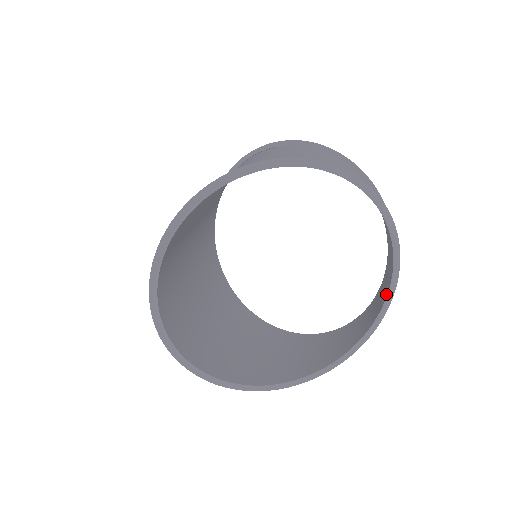
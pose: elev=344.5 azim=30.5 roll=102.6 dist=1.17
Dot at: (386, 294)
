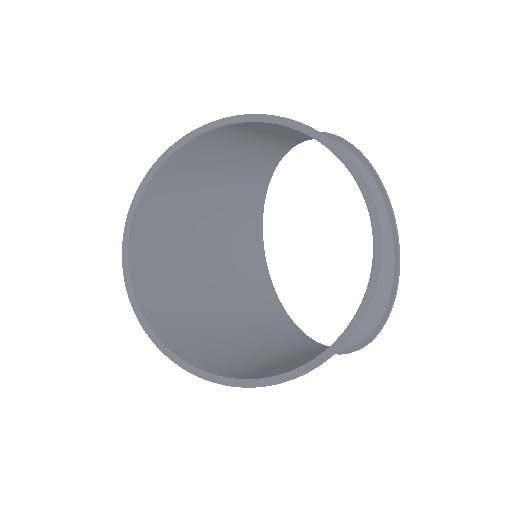
Dot at: (370, 213)
